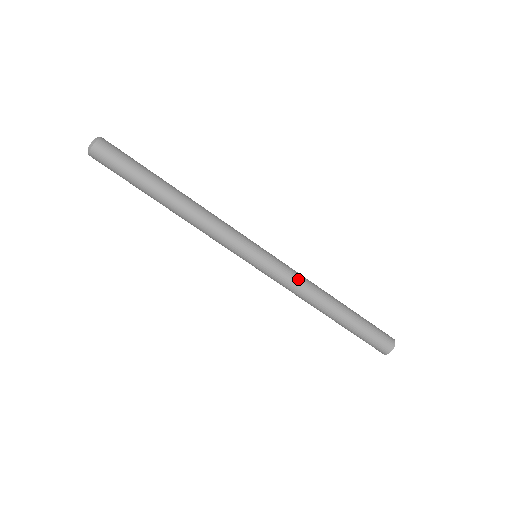
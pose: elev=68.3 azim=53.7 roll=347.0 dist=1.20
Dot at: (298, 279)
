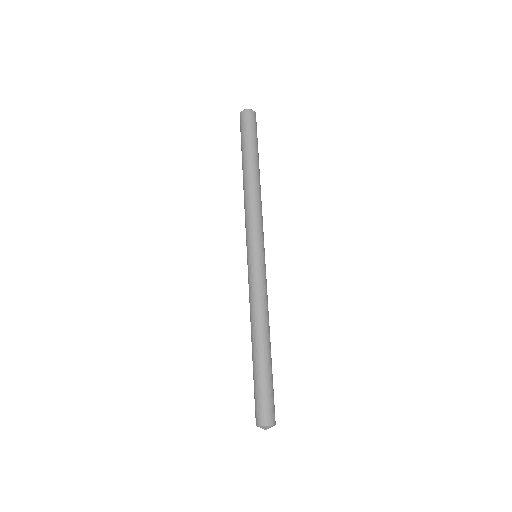
Dot at: (265, 296)
